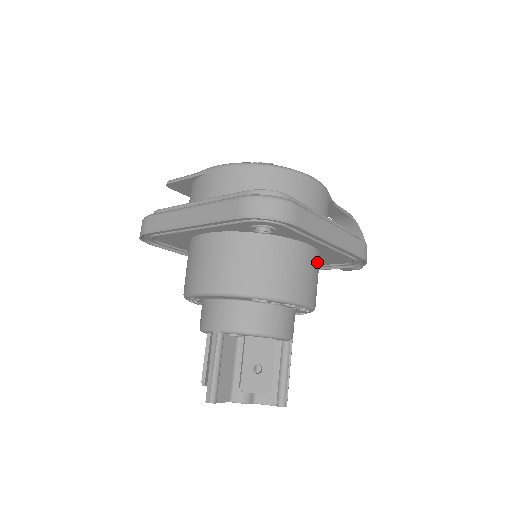
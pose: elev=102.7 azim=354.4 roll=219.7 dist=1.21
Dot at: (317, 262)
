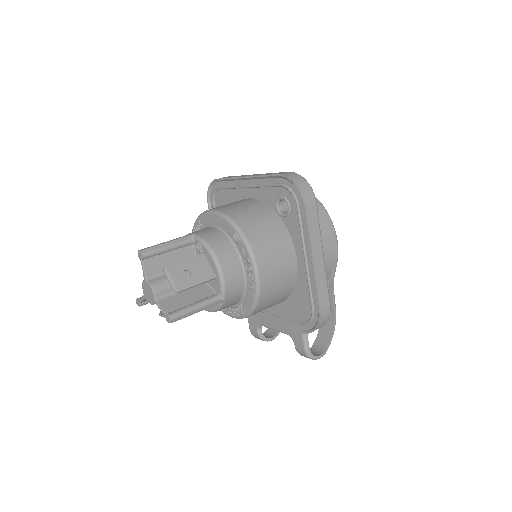
Dot at: (289, 279)
